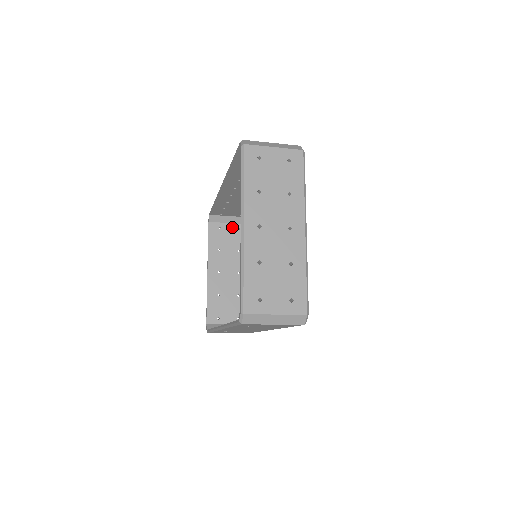
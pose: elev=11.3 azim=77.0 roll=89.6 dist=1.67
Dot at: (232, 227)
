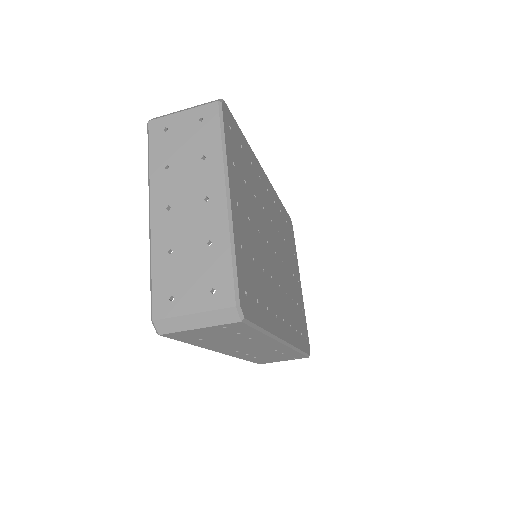
Dot at: occluded
